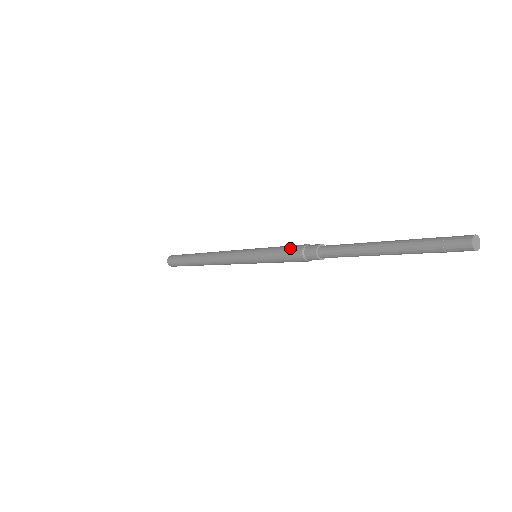
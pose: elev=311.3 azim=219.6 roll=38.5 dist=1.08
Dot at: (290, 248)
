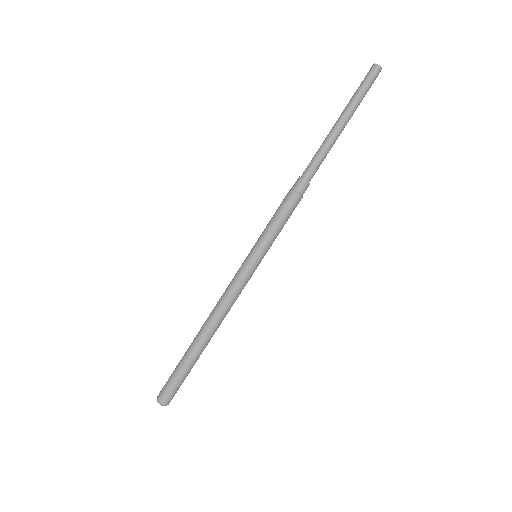
Dot at: (282, 204)
